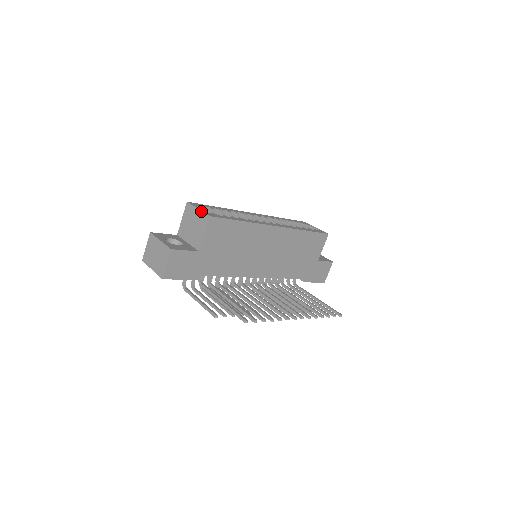
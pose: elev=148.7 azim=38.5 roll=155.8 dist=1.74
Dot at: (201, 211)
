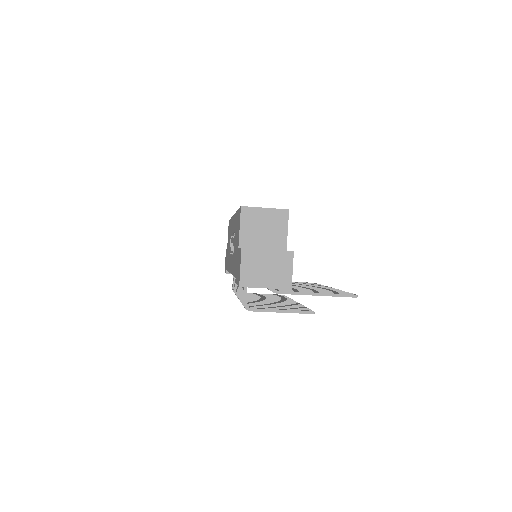
Dot at: (272, 209)
